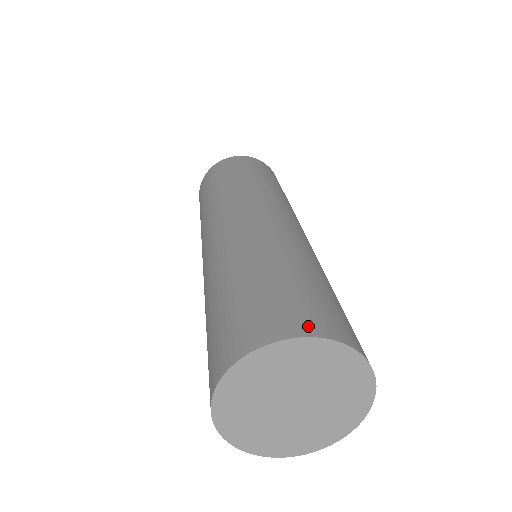
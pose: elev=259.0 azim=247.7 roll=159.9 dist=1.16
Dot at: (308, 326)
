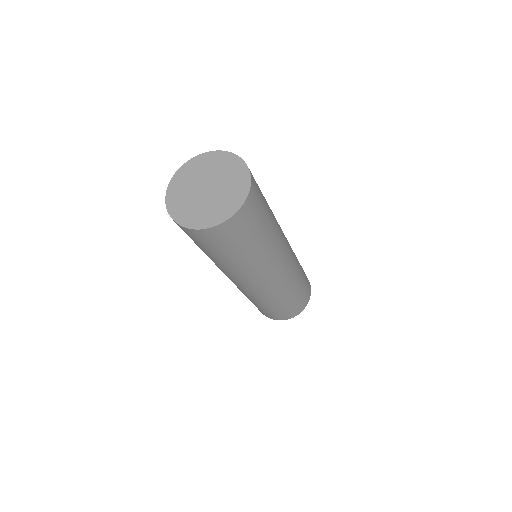
Dot at: occluded
